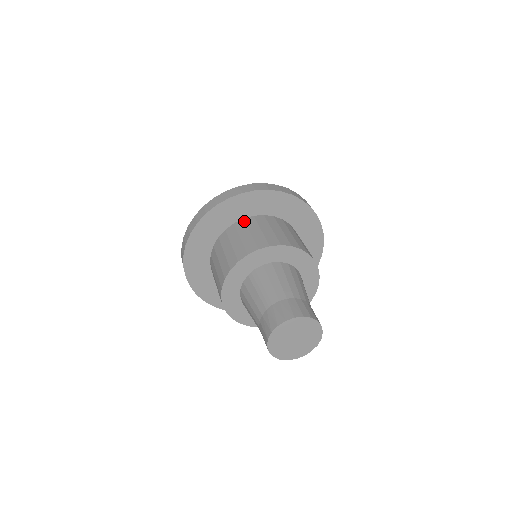
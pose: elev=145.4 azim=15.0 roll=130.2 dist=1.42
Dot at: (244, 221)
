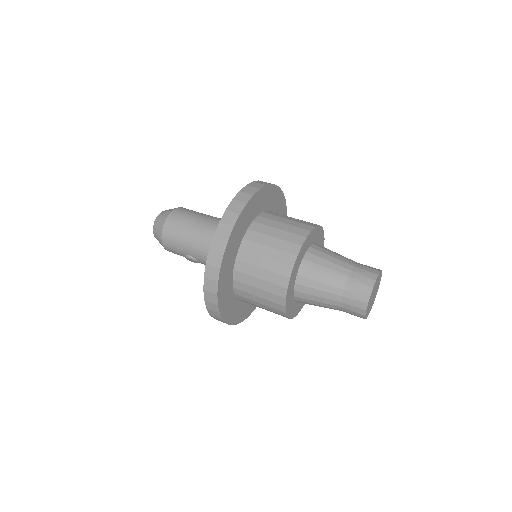
Dot at: (257, 223)
